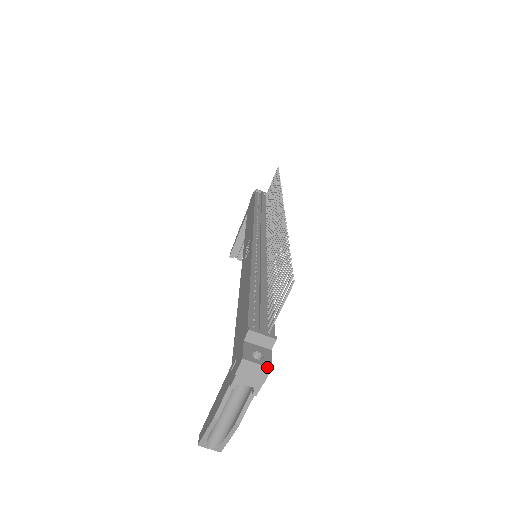
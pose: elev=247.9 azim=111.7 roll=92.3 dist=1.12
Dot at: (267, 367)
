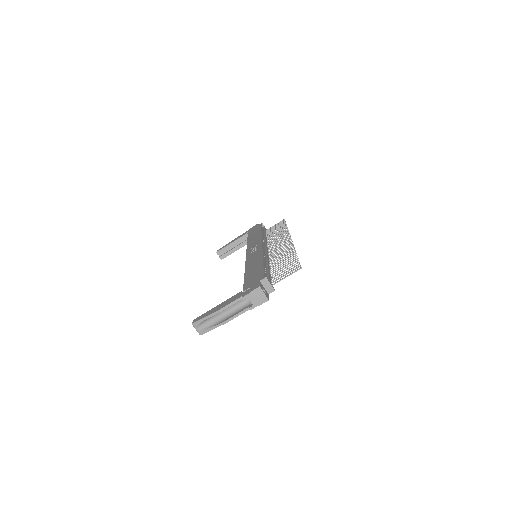
Dot at: (267, 298)
